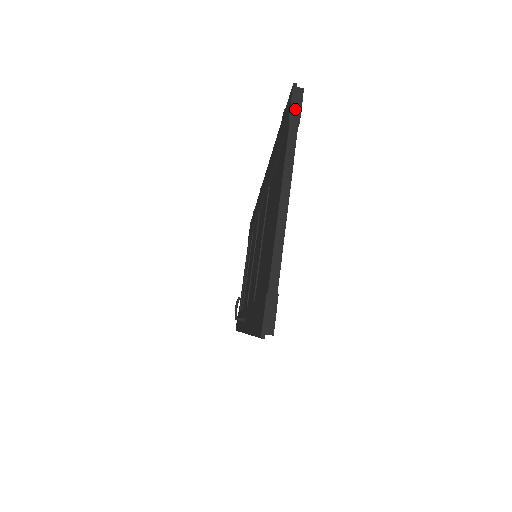
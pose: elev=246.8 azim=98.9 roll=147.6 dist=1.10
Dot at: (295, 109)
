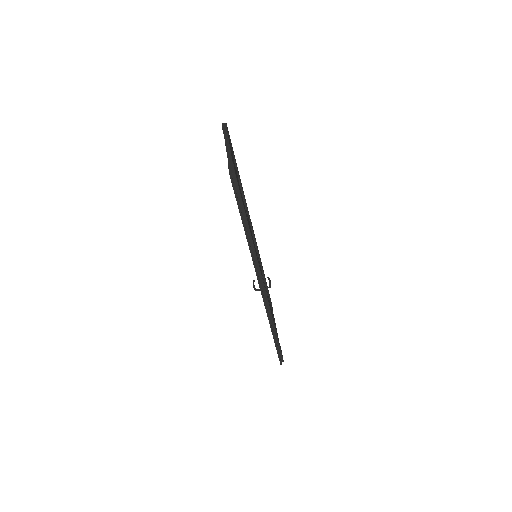
Dot at: (224, 127)
